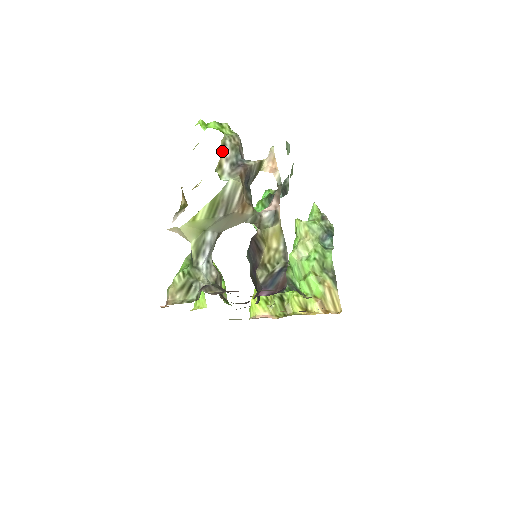
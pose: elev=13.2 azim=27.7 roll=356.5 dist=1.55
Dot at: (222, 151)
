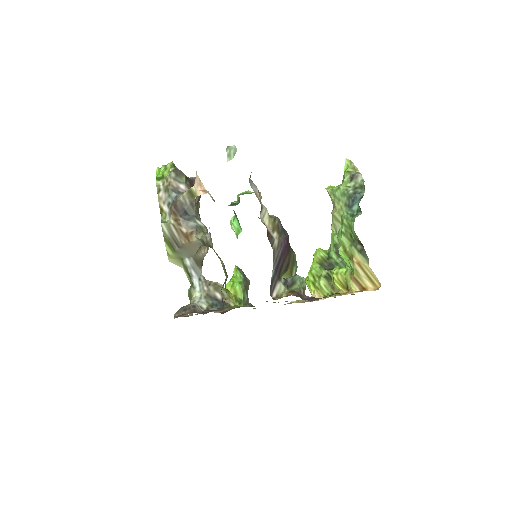
Dot at: (159, 197)
